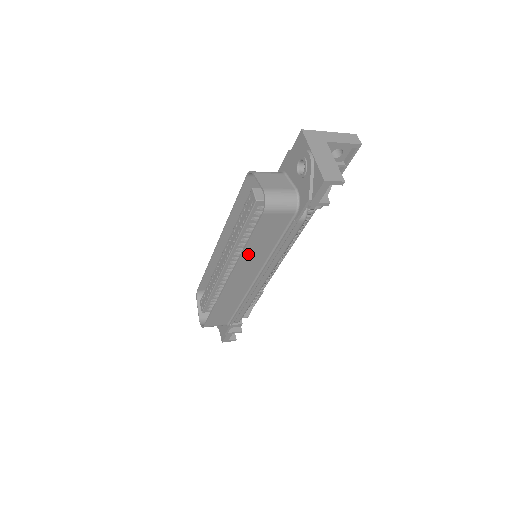
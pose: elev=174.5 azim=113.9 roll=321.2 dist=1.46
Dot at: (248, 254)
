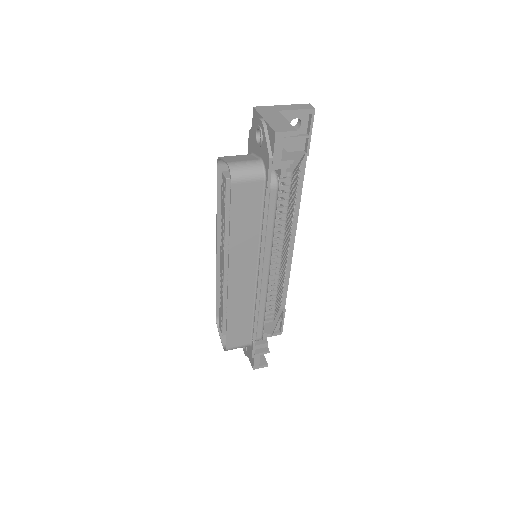
Dot at: (236, 240)
